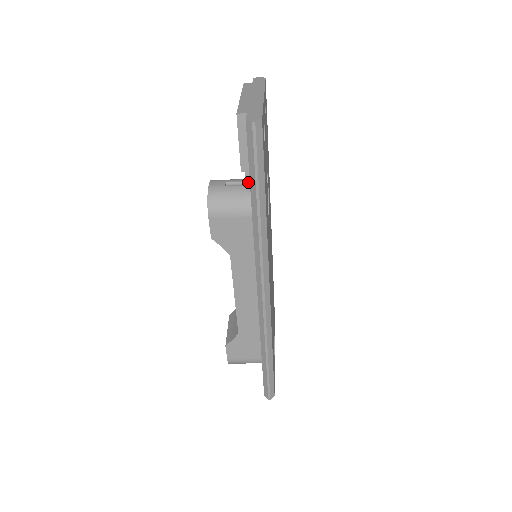
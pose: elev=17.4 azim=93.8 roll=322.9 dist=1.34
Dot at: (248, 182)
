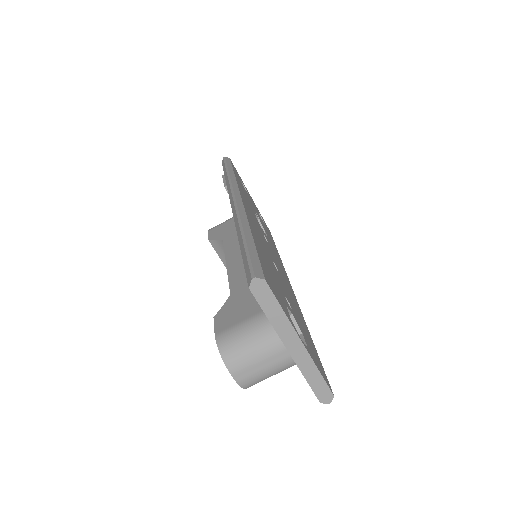
Dot at: occluded
